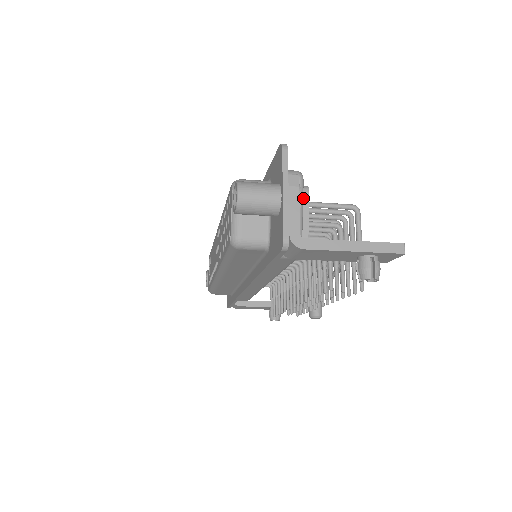
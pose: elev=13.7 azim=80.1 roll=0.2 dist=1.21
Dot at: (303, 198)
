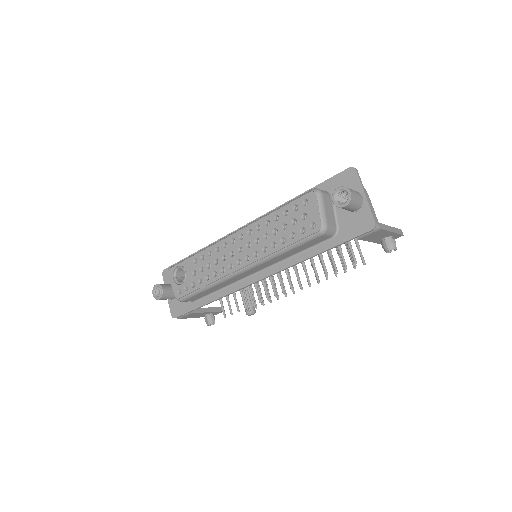
Dot at: occluded
